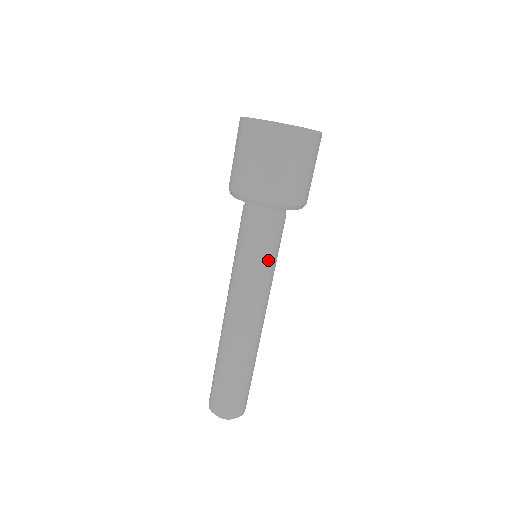
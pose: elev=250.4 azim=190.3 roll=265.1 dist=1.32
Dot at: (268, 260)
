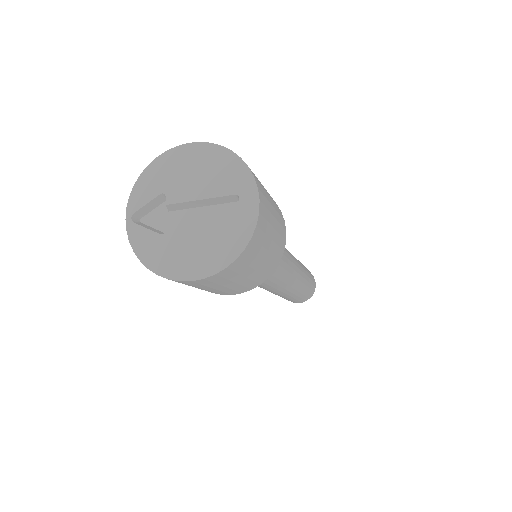
Dot at: occluded
